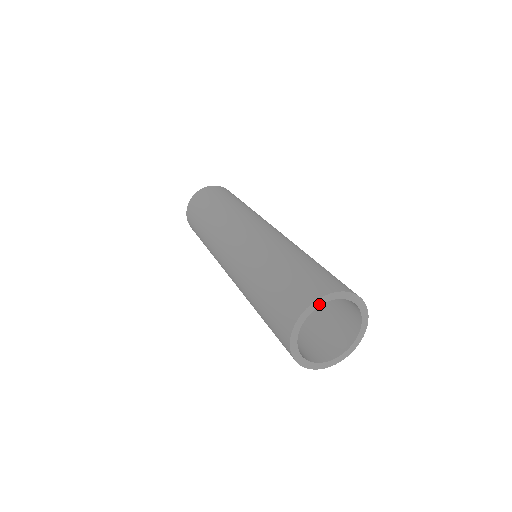
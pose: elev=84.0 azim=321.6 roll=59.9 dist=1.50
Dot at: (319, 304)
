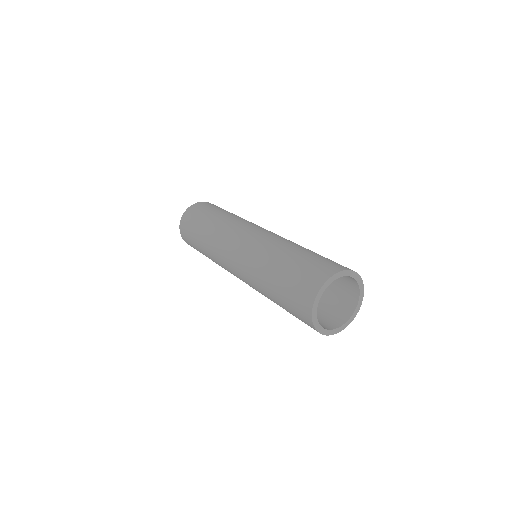
Dot at: (342, 275)
